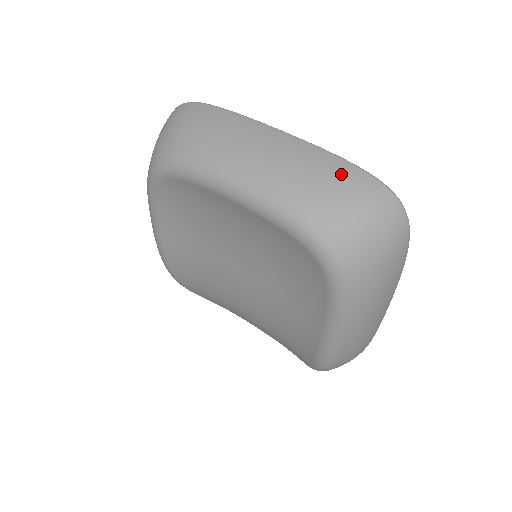
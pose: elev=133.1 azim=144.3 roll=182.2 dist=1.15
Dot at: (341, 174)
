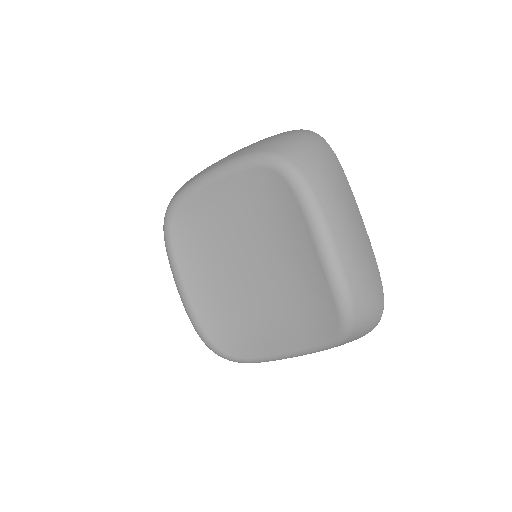
Dot at: occluded
